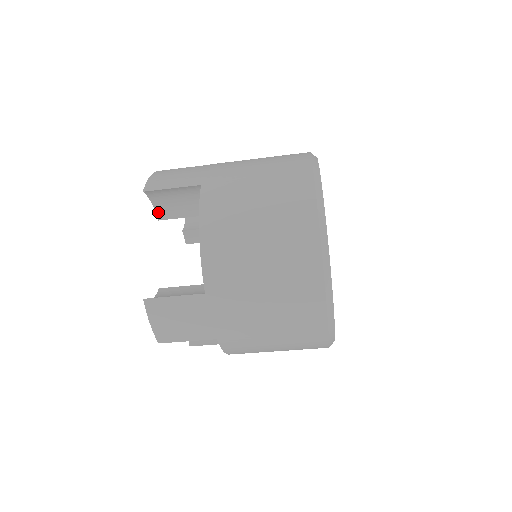
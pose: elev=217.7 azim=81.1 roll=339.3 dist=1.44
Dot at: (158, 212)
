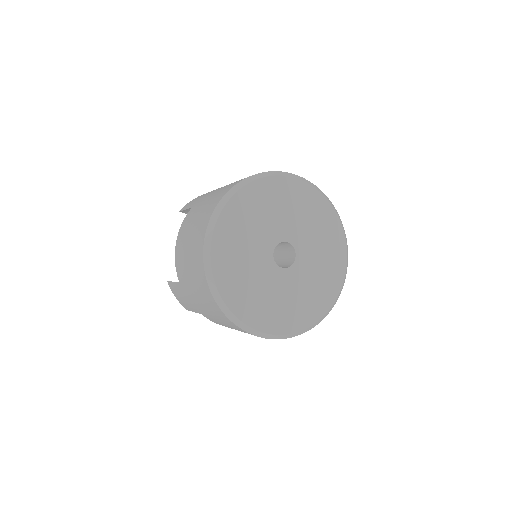
Dot at: occluded
